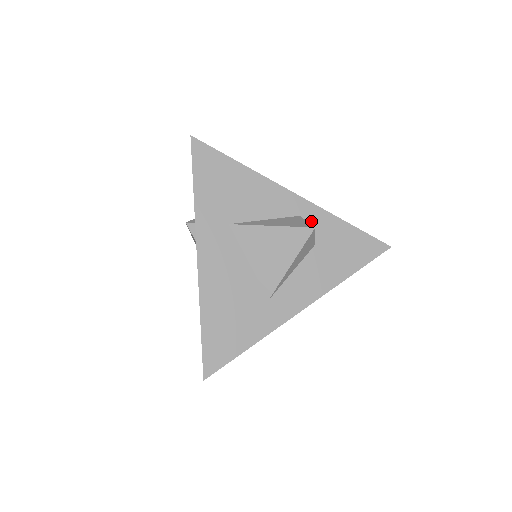
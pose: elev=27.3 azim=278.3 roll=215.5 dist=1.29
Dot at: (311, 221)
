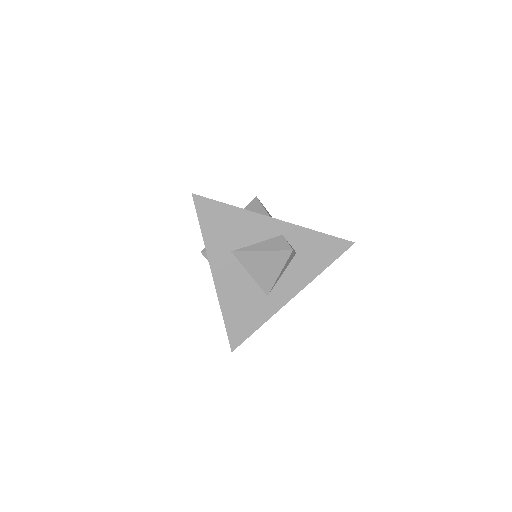
Dot at: (292, 237)
